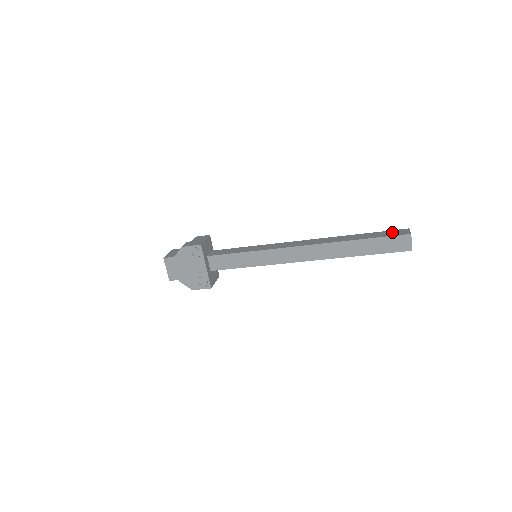
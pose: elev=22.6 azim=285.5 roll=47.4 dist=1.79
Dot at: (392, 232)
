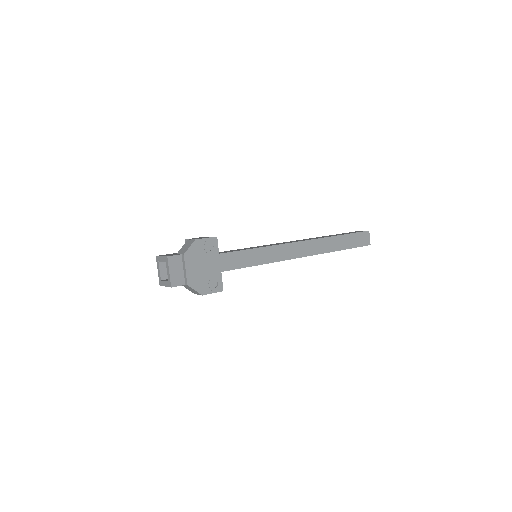
Dot at: (353, 232)
